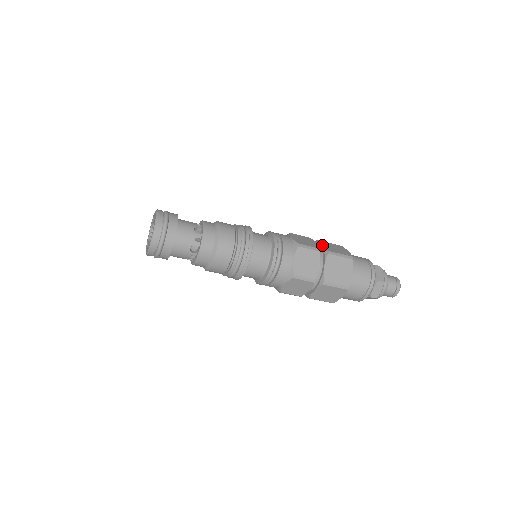
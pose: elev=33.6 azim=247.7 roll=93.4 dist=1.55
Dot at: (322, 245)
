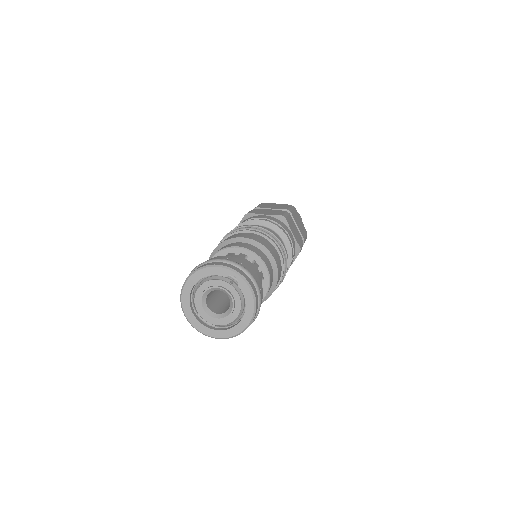
Dot at: (273, 208)
